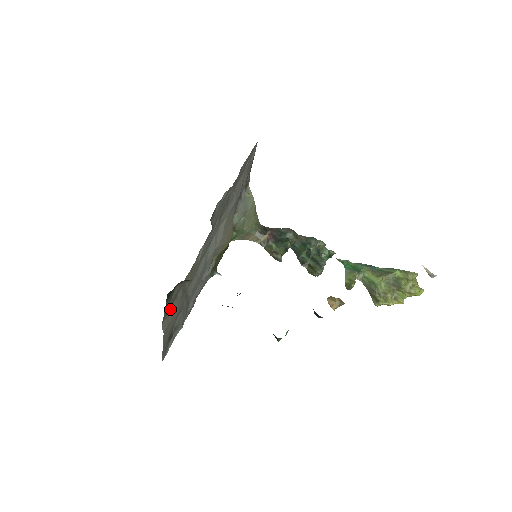
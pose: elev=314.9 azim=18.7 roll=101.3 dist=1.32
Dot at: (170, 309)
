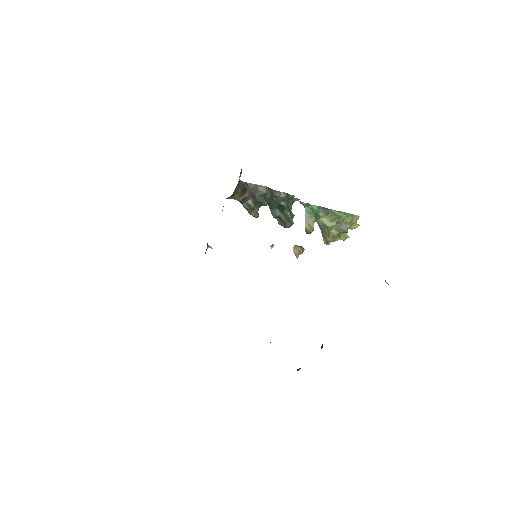
Dot at: occluded
